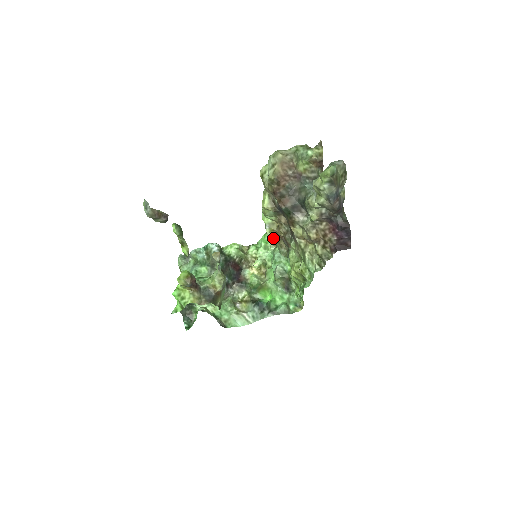
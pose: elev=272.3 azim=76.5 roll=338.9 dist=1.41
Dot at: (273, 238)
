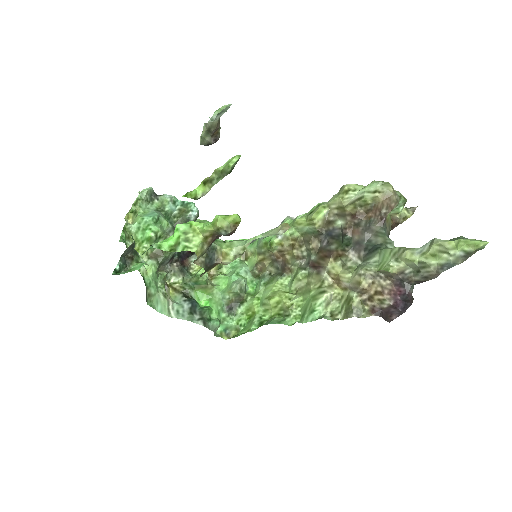
Dot at: (267, 251)
